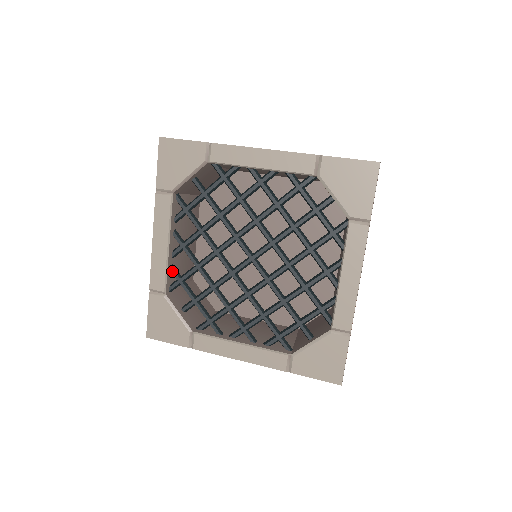
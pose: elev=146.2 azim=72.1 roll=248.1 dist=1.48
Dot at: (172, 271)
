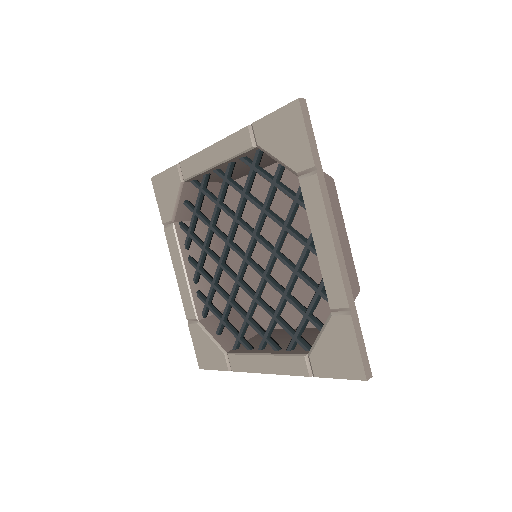
Dot at: (204, 177)
